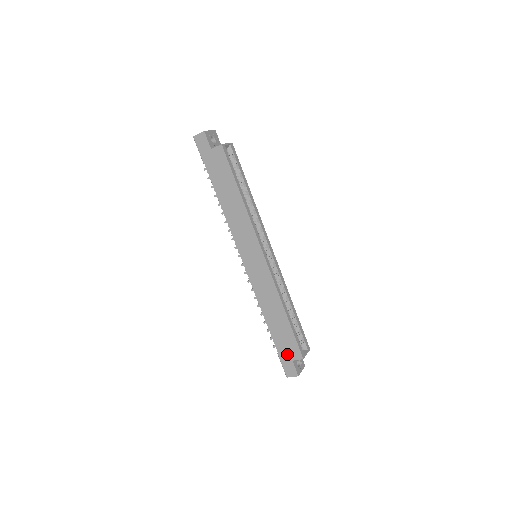
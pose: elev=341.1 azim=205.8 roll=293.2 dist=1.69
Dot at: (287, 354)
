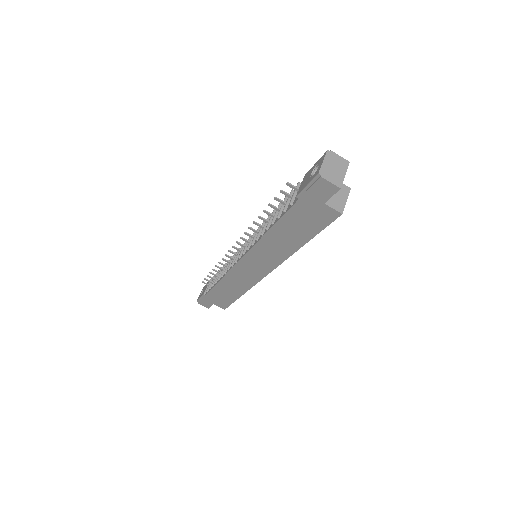
Dot at: (213, 301)
